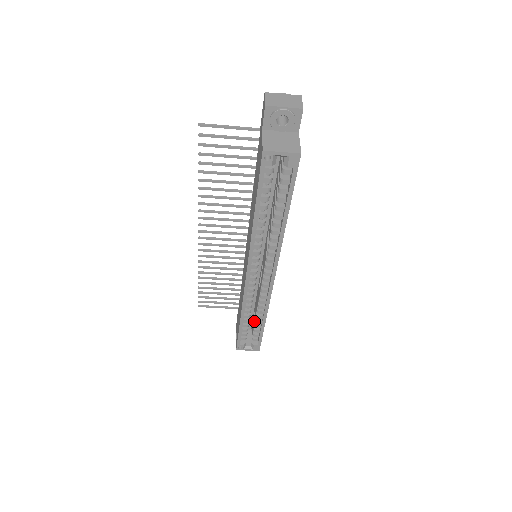
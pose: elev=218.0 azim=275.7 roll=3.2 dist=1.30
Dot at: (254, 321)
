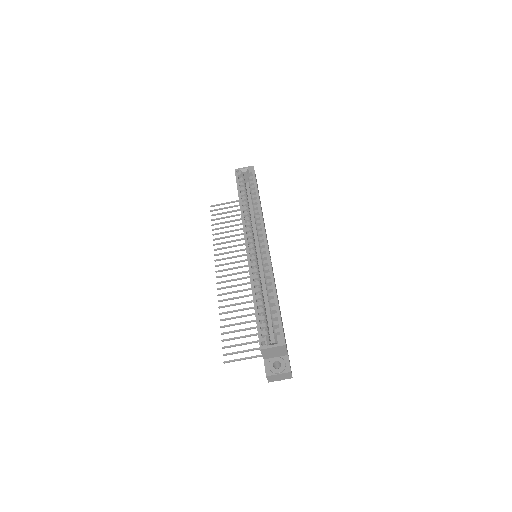
Dot at: occluded
